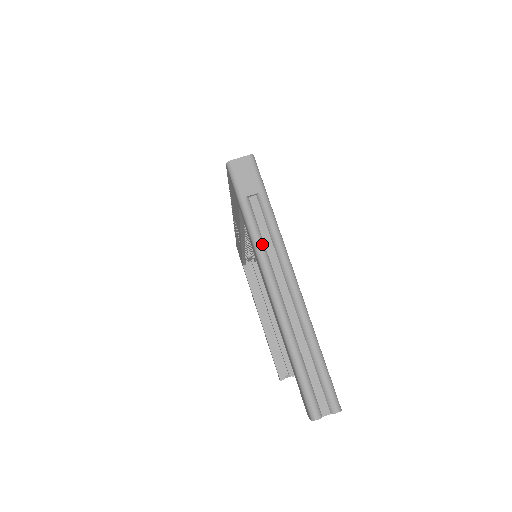
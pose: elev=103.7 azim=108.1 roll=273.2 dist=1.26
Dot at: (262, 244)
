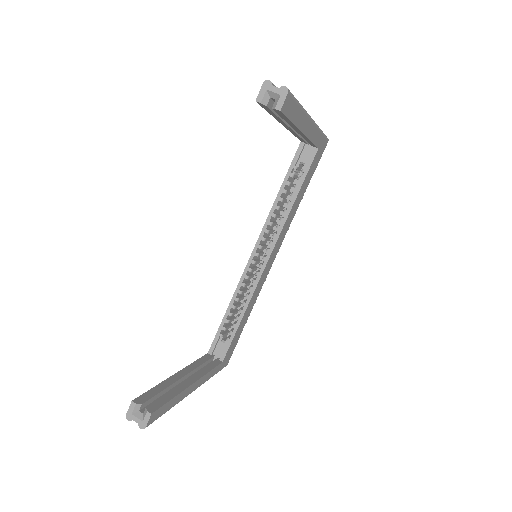
Dot at: occluded
